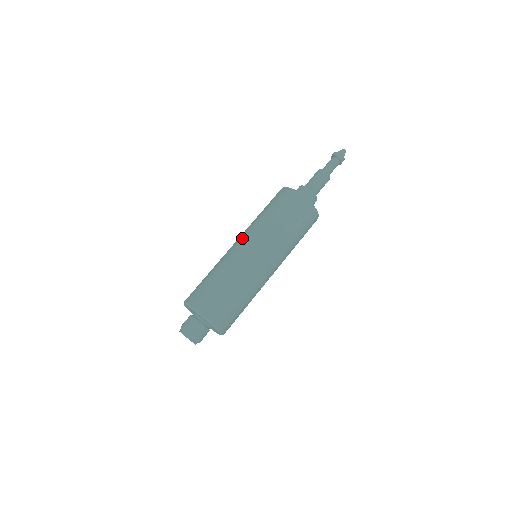
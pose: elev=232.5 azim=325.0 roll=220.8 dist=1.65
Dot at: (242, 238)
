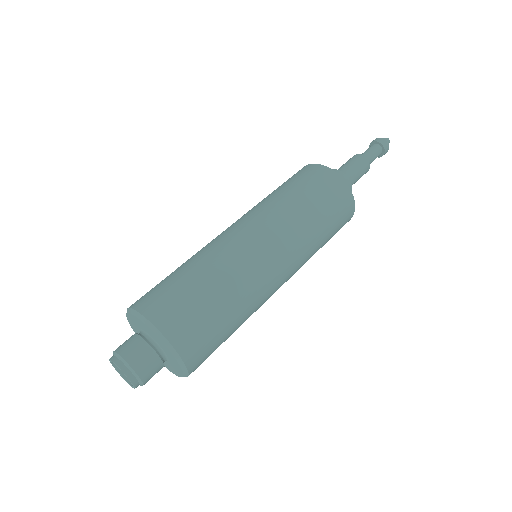
Dot at: (271, 240)
